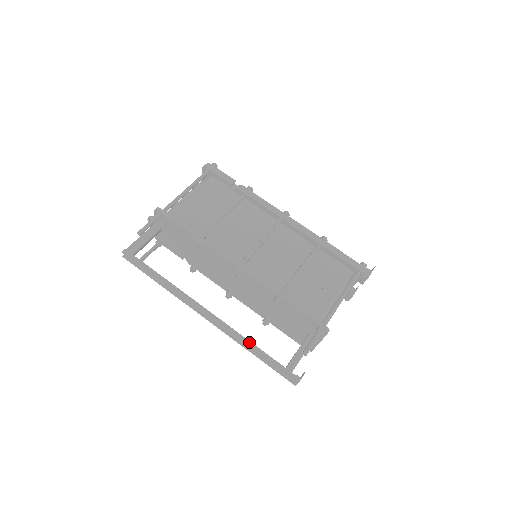
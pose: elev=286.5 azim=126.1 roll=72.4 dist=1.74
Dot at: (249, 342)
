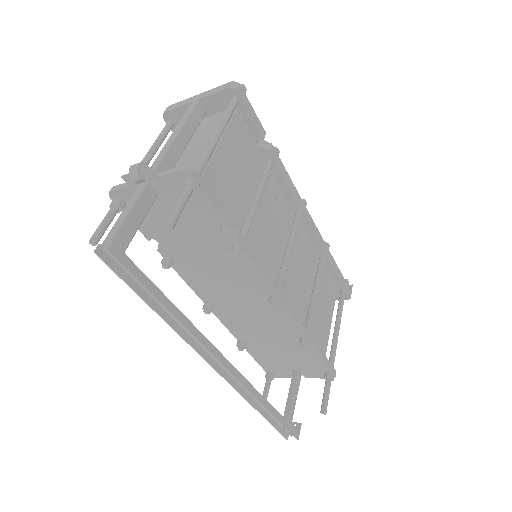
Dot at: (265, 400)
